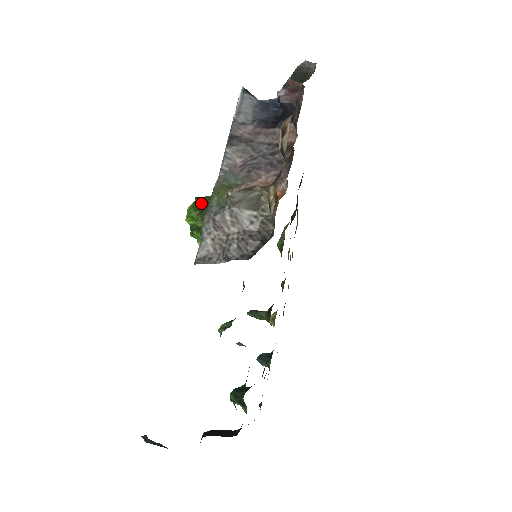
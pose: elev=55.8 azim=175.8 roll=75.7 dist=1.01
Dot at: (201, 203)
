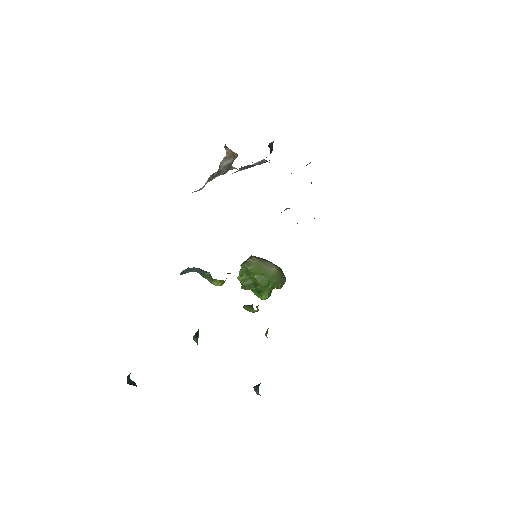
Dot at: occluded
